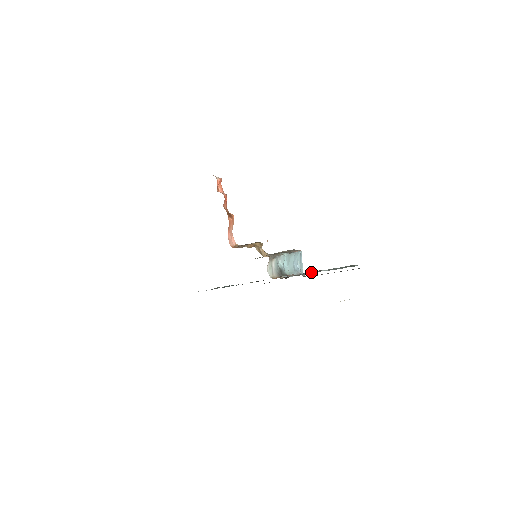
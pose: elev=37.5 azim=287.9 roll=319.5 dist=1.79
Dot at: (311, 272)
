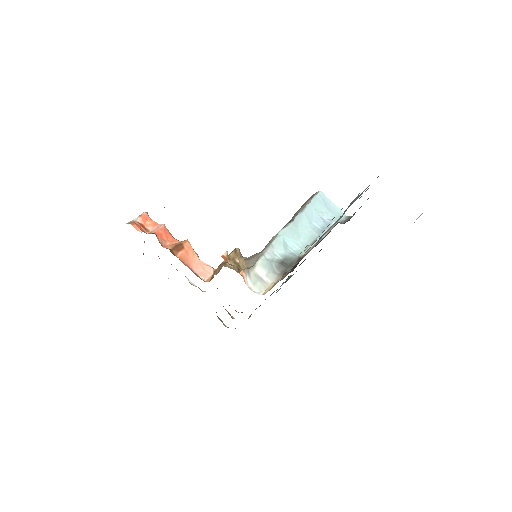
Dot at: occluded
